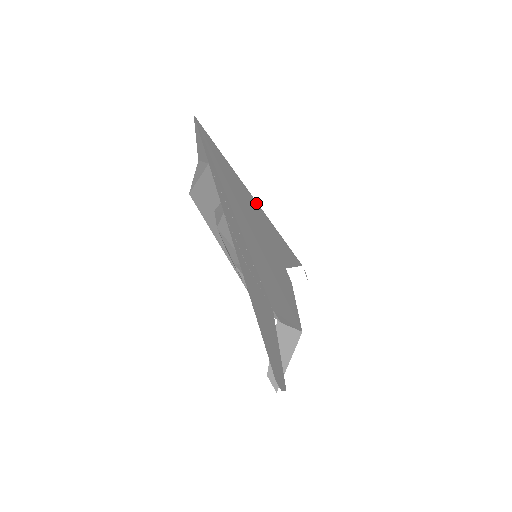
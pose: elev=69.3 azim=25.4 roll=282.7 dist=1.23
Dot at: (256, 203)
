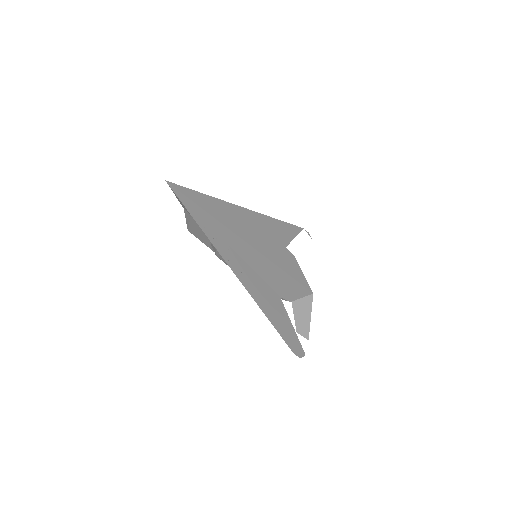
Dot at: (243, 209)
